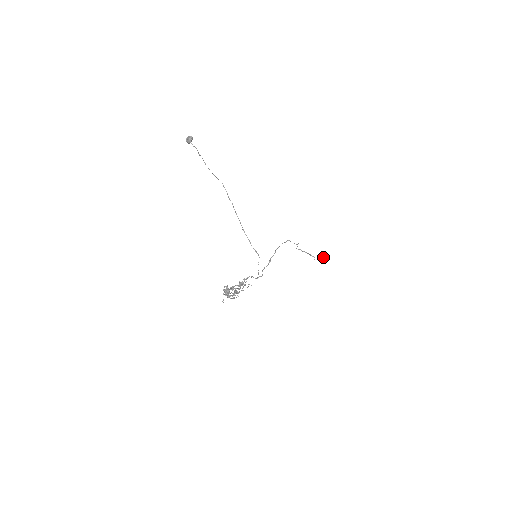
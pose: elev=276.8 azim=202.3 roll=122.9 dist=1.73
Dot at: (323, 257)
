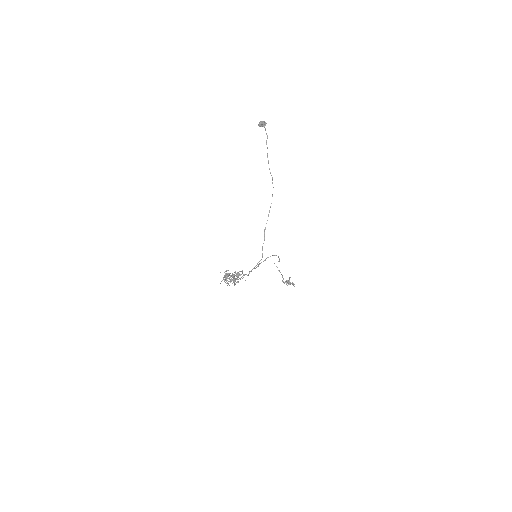
Dot at: (291, 283)
